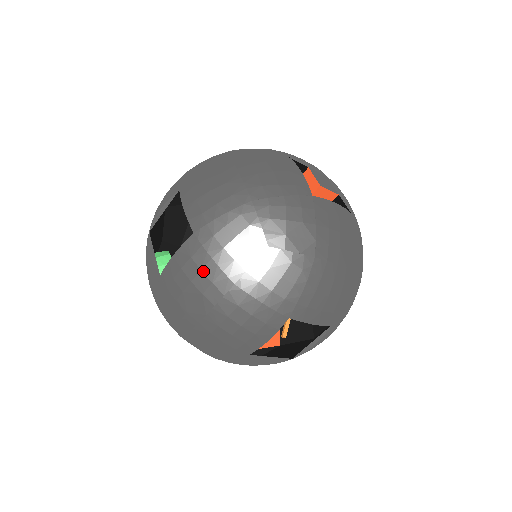
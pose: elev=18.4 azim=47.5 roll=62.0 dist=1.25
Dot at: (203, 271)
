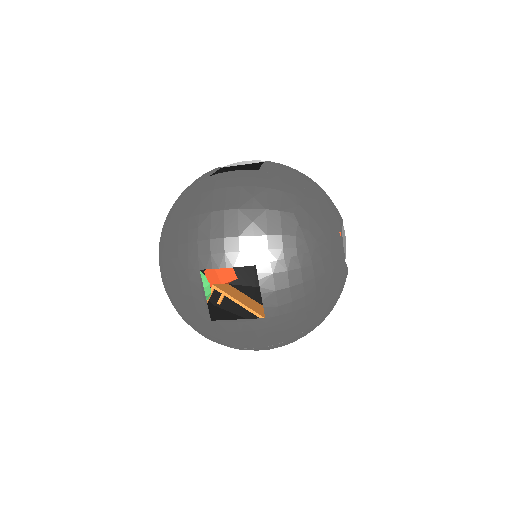
Dot at: (259, 339)
